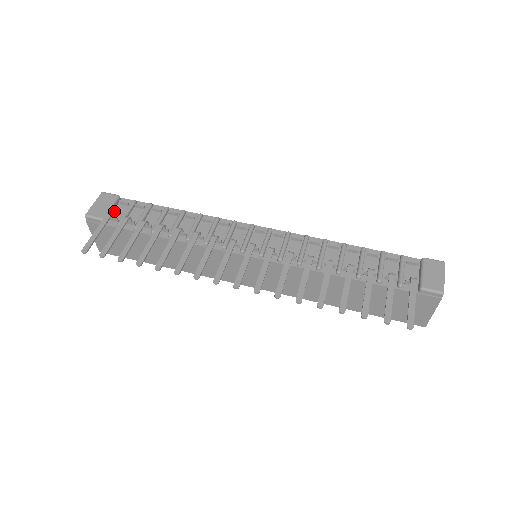
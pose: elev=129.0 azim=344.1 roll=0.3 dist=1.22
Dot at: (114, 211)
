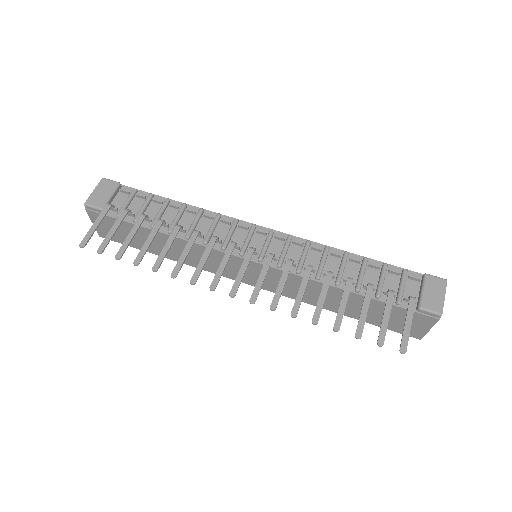
Dot at: (114, 200)
